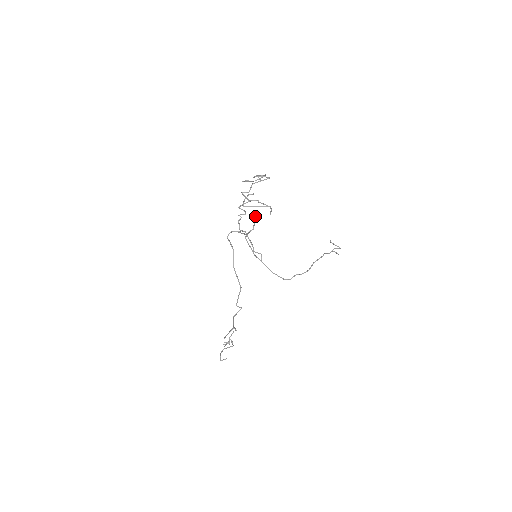
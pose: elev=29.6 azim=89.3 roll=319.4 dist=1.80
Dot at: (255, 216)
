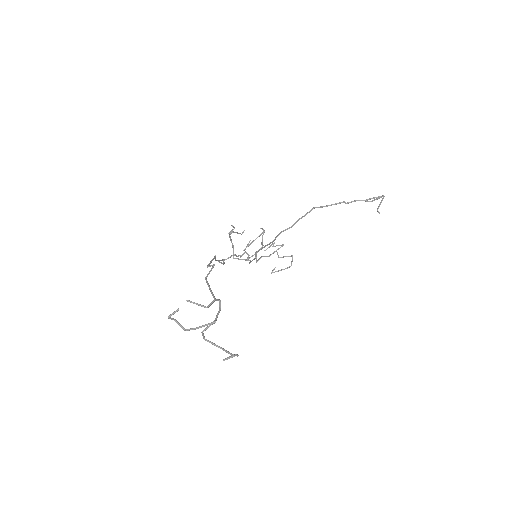
Dot at: occluded
